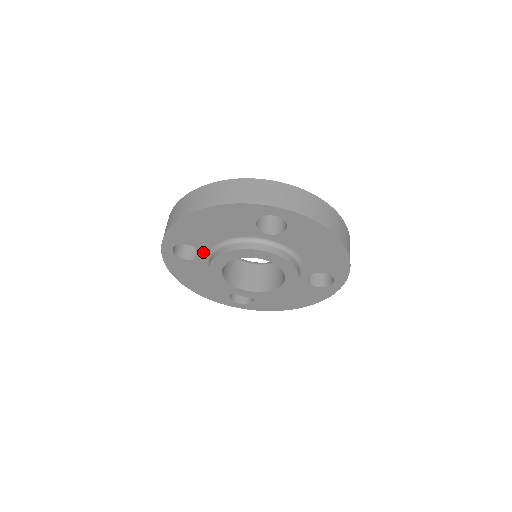
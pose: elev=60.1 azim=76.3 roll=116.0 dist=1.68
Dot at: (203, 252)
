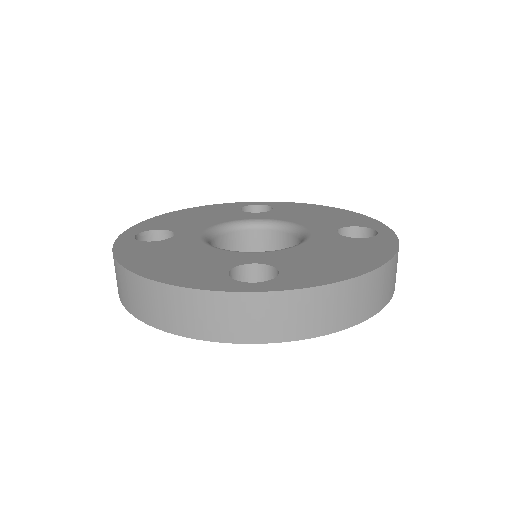
Dot at: occluded
